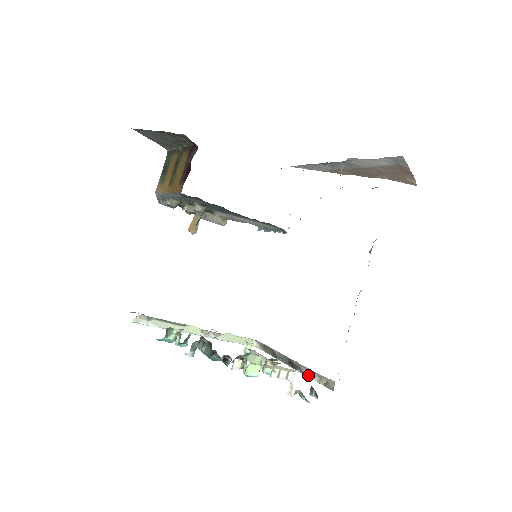
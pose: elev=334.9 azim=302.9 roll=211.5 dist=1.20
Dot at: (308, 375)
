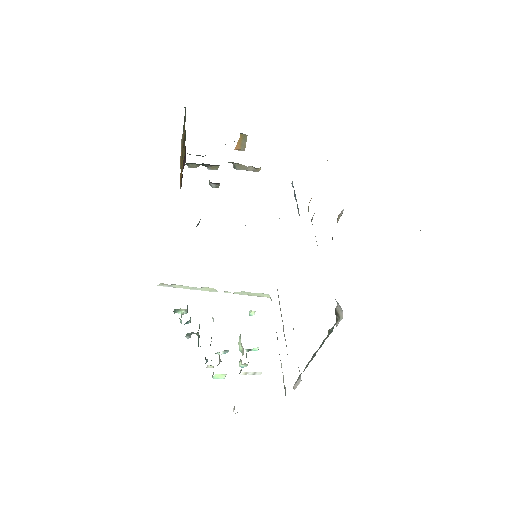
Dot at: (281, 366)
